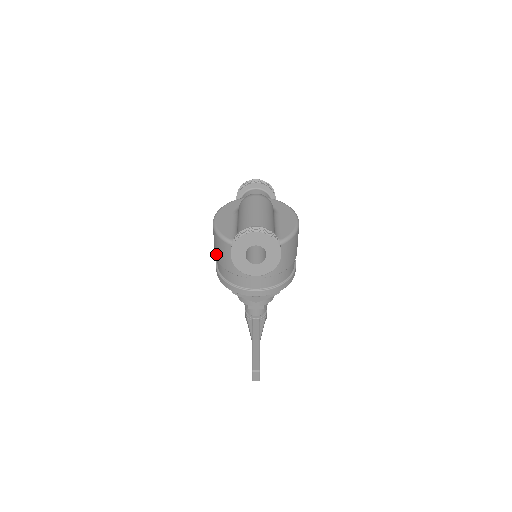
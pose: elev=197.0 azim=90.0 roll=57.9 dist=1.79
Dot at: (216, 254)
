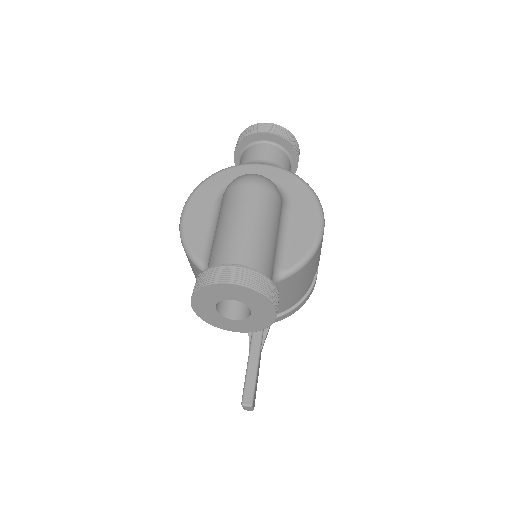
Dot at: occluded
